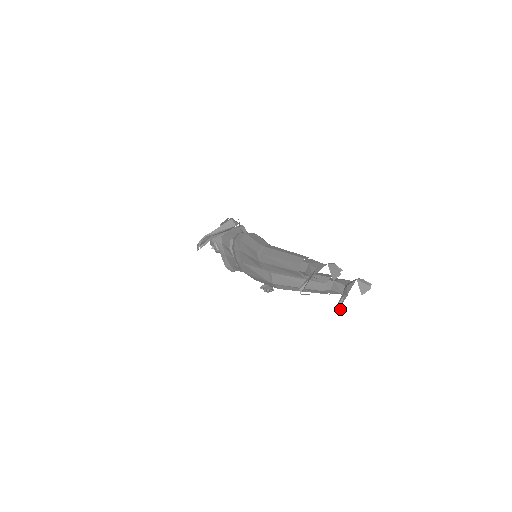
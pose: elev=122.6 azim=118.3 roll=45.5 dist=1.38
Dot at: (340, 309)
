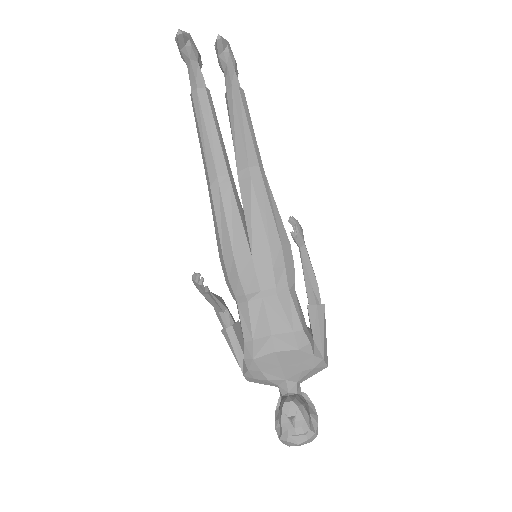
Dot at: (218, 35)
